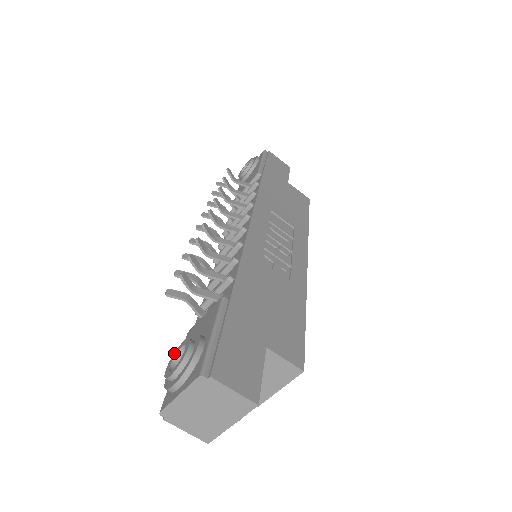
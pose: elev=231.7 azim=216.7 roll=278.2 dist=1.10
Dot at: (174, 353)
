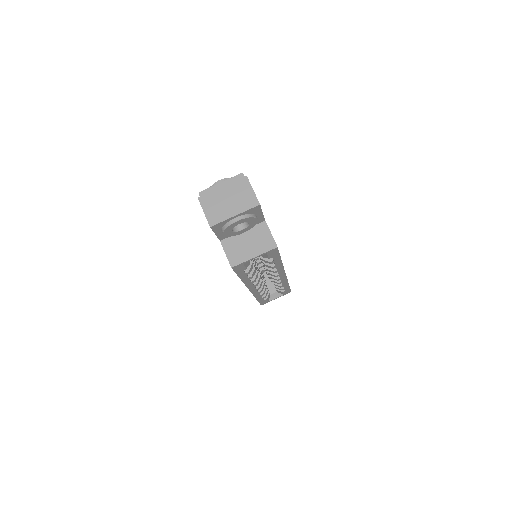
Dot at: occluded
